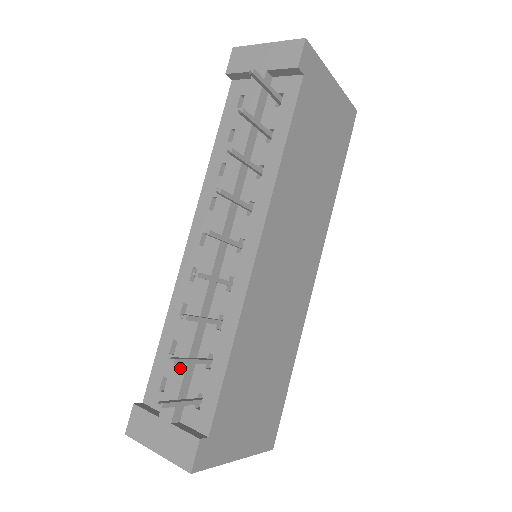
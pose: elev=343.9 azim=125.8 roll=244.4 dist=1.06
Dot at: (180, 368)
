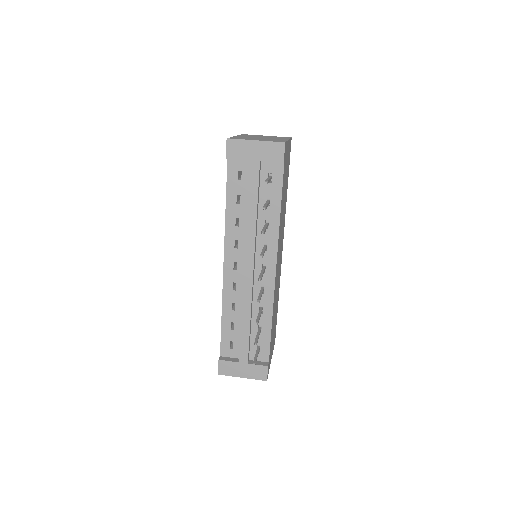
Dot at: (245, 338)
